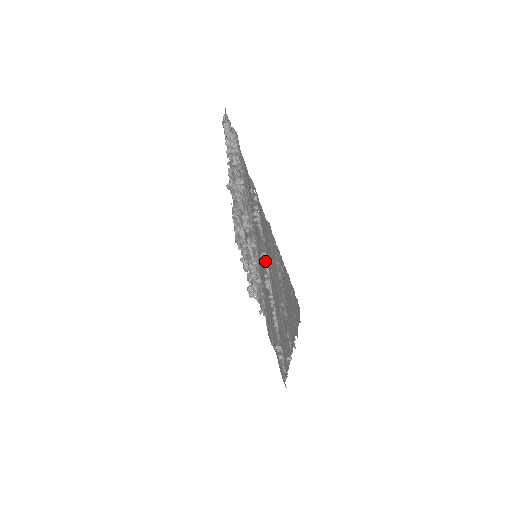
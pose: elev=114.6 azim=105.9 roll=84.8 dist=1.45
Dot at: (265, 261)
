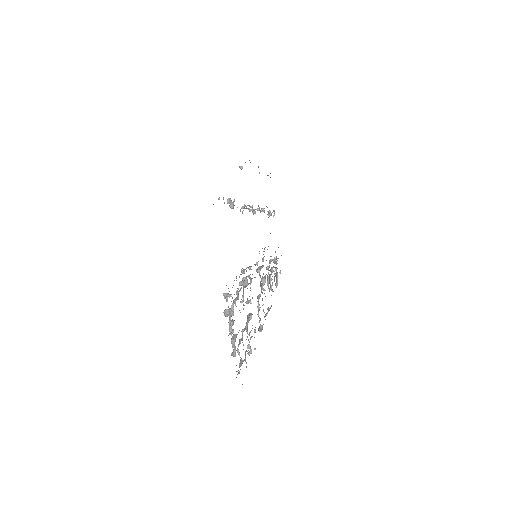
Dot at: occluded
